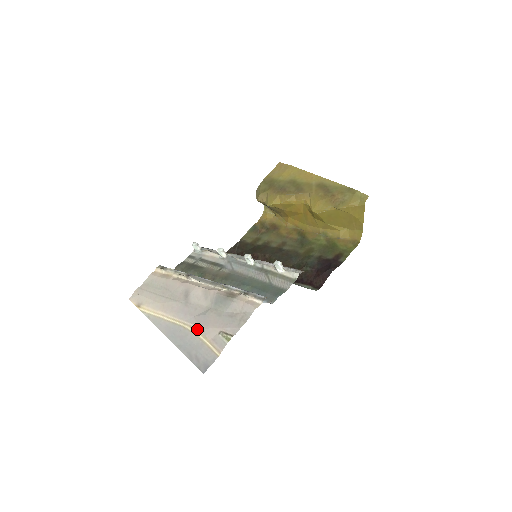
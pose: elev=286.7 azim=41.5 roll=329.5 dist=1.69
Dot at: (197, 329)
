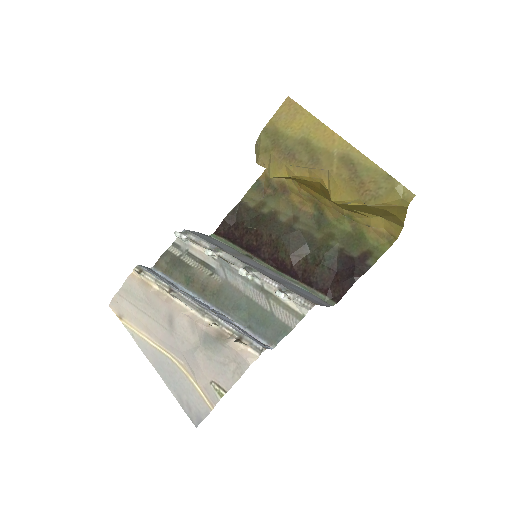
Dot at: (186, 368)
